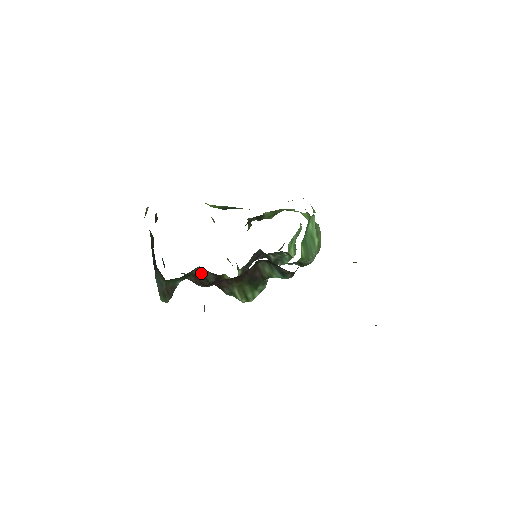
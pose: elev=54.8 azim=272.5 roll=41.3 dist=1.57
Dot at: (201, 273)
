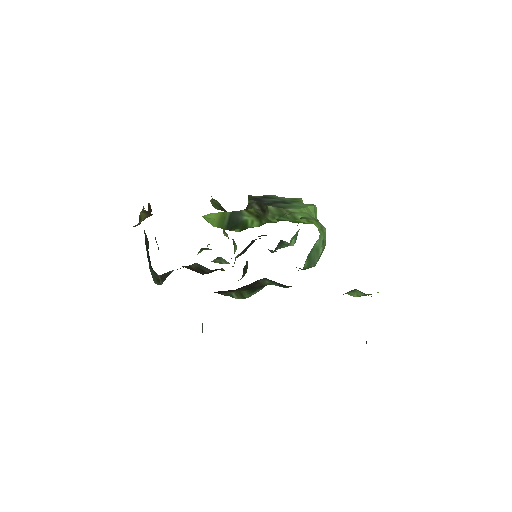
Dot at: (197, 266)
